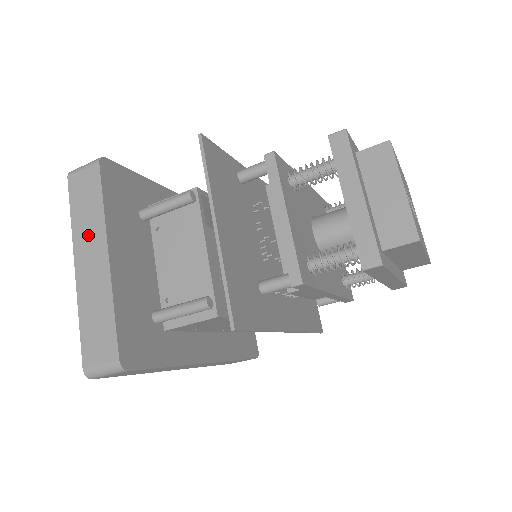
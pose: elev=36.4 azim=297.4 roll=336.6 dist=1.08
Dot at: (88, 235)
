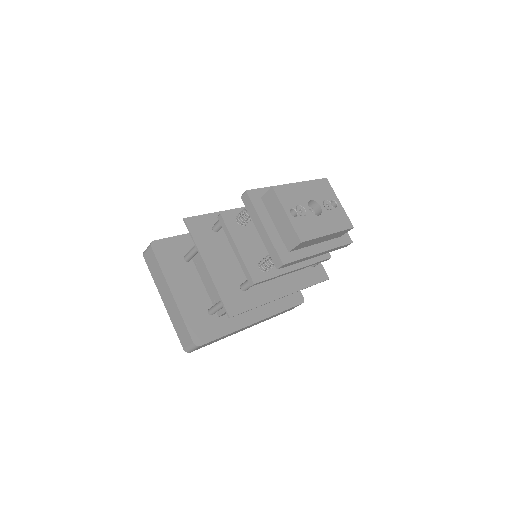
Dot at: (161, 285)
